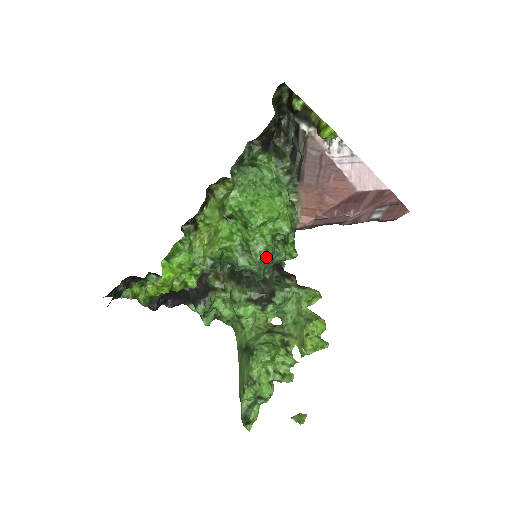
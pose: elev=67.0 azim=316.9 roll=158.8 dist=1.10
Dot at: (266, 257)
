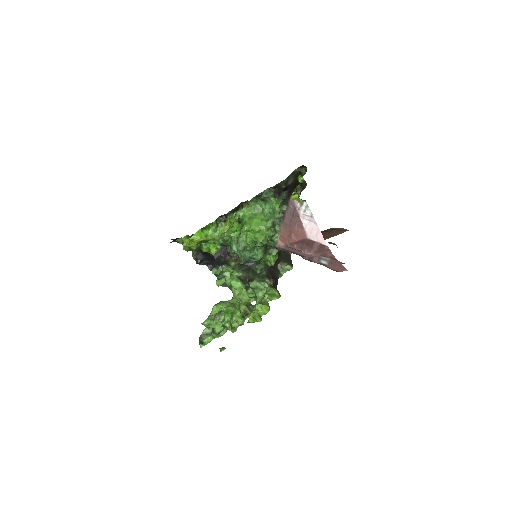
Dot at: (247, 251)
